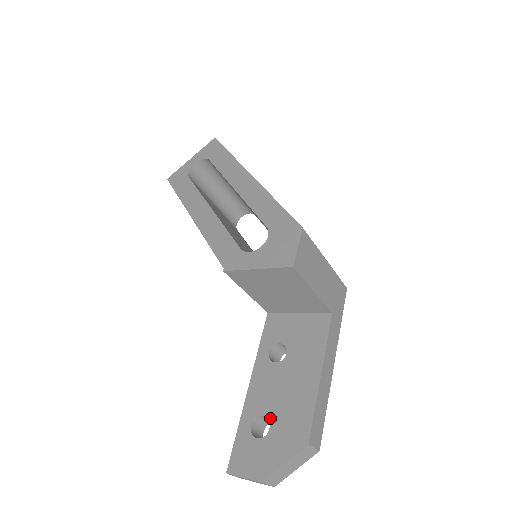
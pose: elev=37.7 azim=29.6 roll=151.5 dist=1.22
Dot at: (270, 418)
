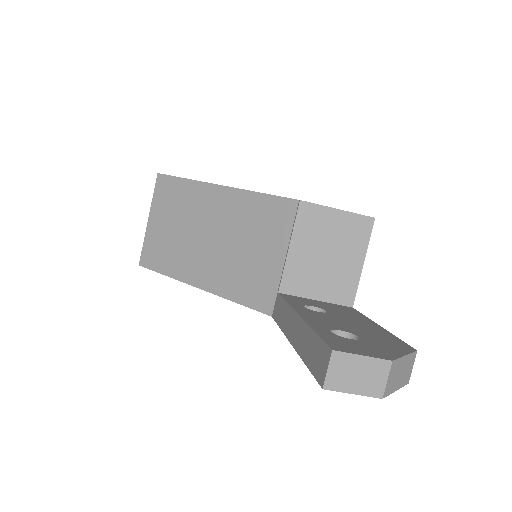
Dot at: (352, 332)
